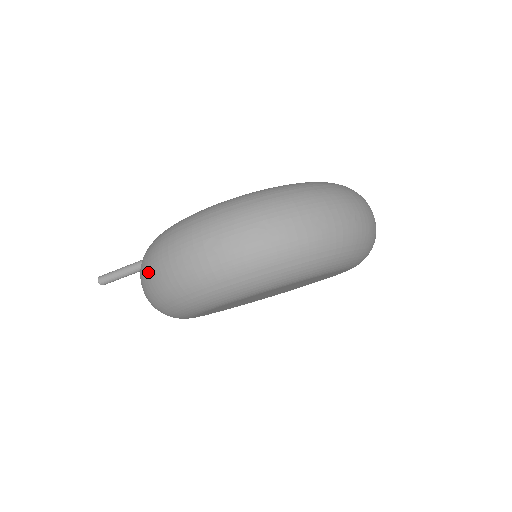
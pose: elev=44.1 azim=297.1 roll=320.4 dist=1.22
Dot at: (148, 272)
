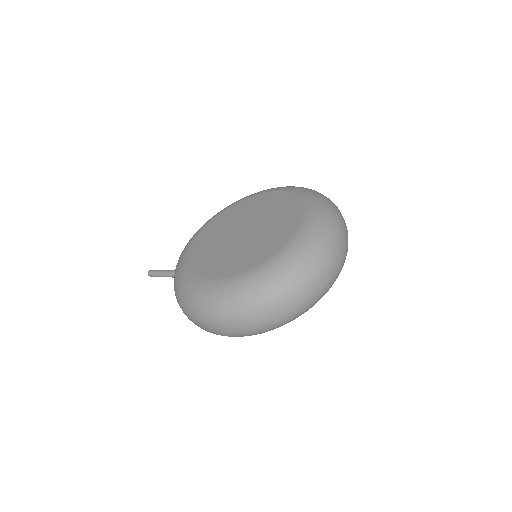
Dot at: occluded
